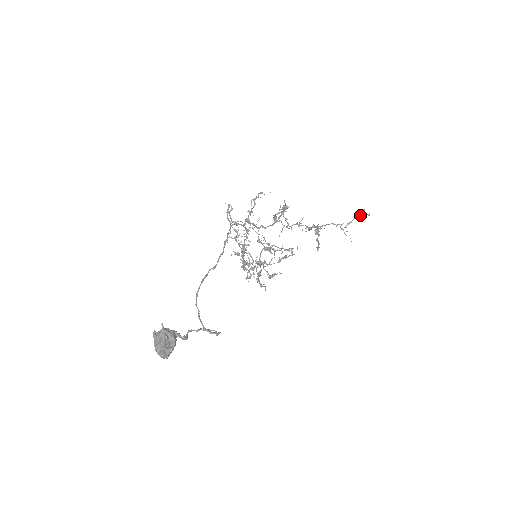
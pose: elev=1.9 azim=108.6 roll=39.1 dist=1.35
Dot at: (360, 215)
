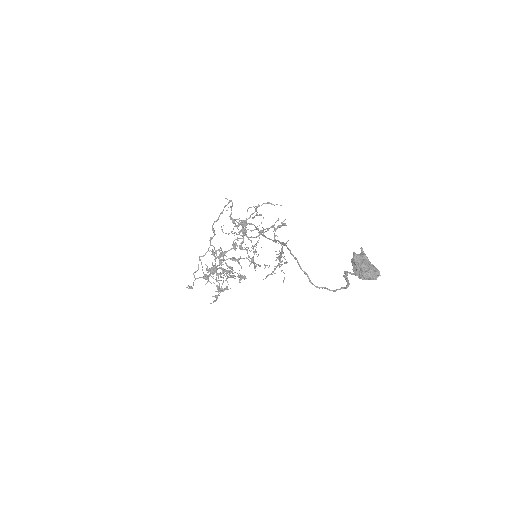
Dot at: (278, 265)
